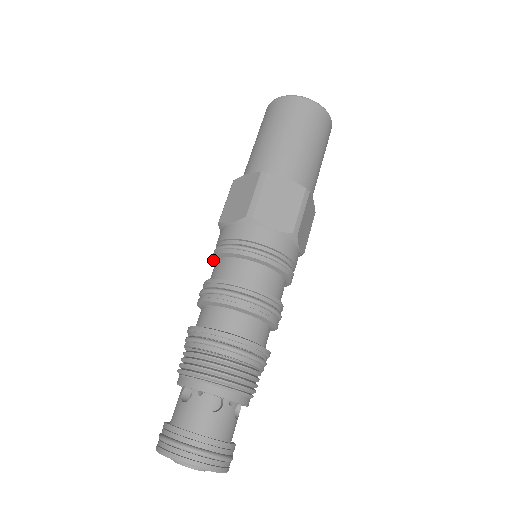
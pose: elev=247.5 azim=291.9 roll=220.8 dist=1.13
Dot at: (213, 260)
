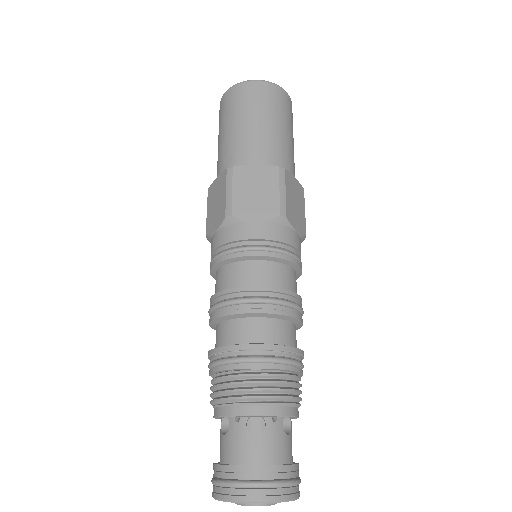
Dot at: (213, 276)
